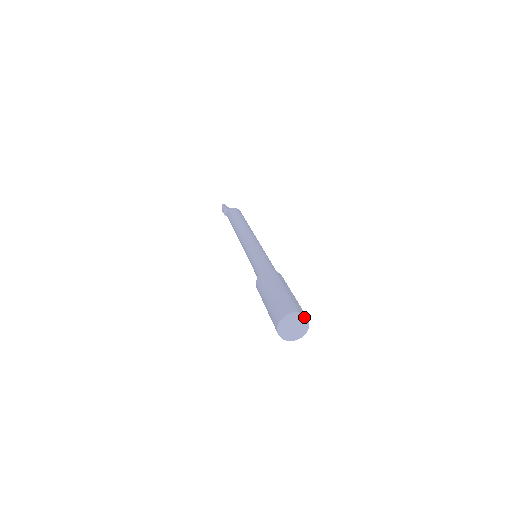
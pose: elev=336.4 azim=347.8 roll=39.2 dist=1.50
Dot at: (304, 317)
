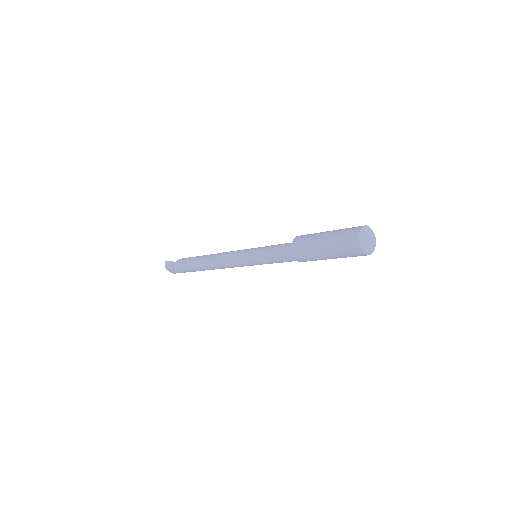
Dot at: (371, 230)
